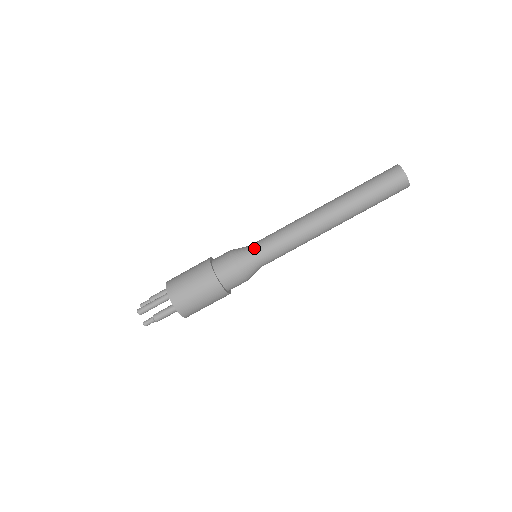
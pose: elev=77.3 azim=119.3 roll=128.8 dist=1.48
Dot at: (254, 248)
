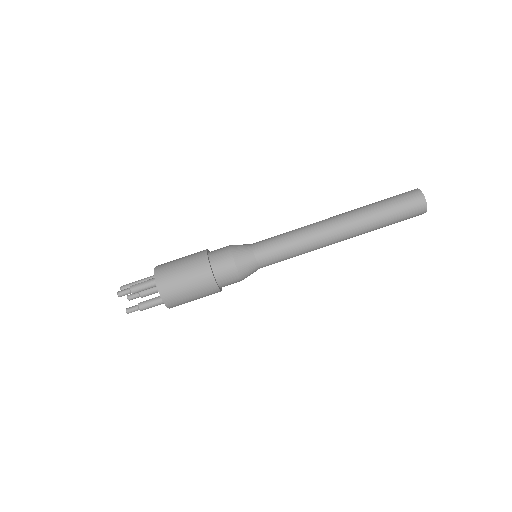
Dot at: occluded
